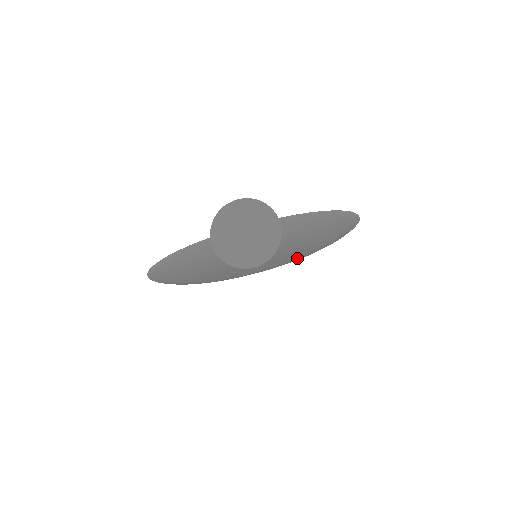
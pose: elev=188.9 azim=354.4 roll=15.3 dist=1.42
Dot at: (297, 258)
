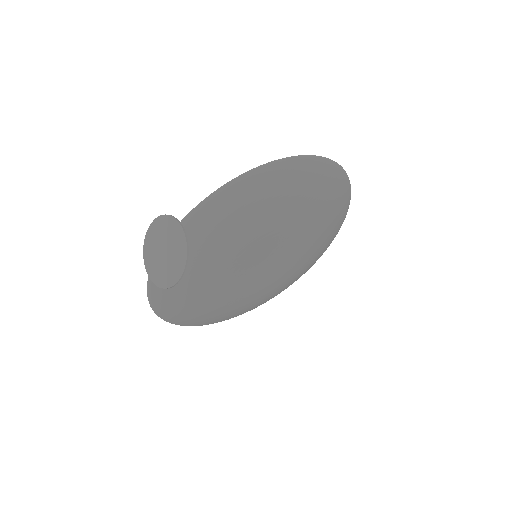
Dot at: (311, 232)
